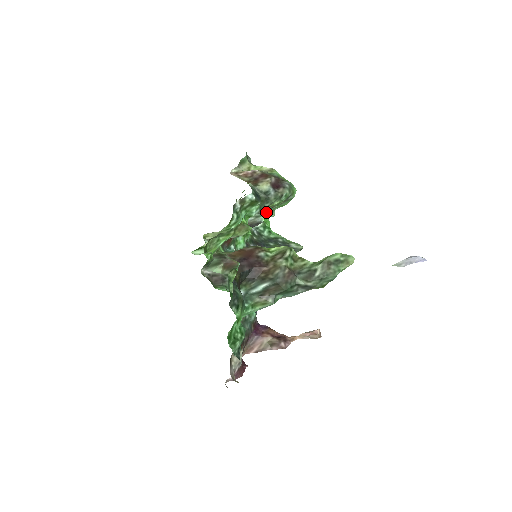
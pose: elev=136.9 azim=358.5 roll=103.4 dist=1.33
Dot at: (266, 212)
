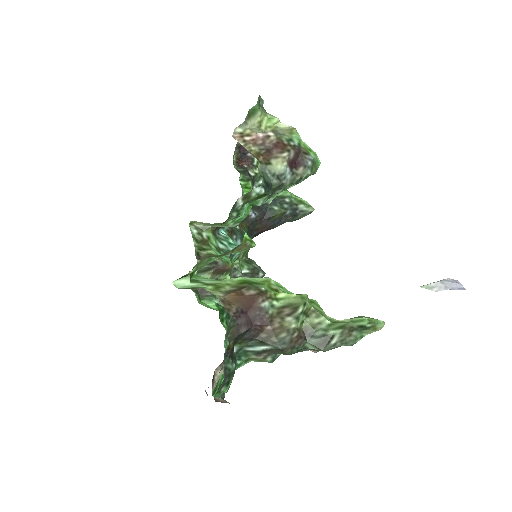
Dot at: occluded
